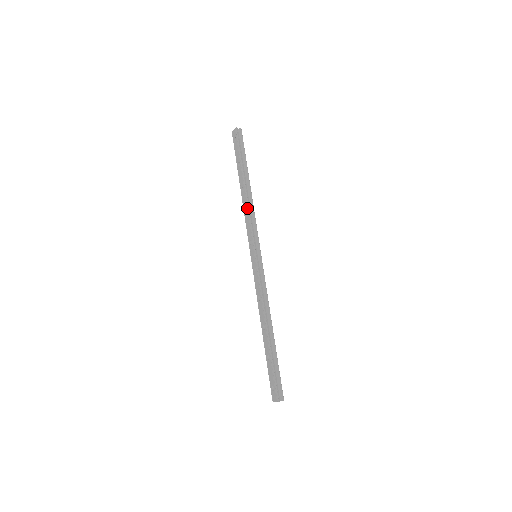
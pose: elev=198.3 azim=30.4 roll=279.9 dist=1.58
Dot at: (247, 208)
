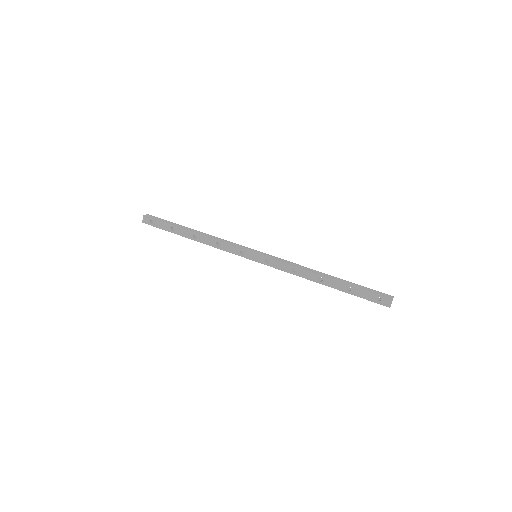
Dot at: (213, 240)
